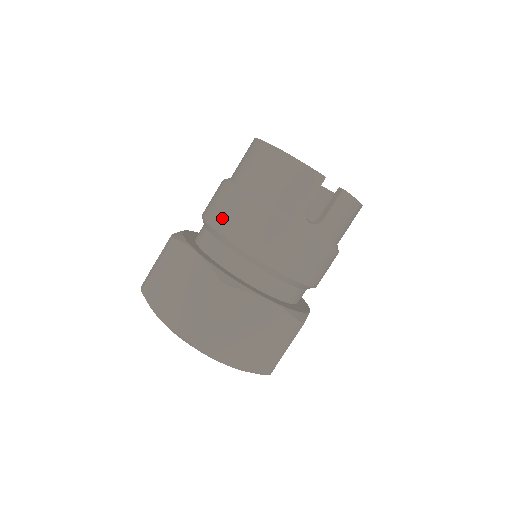
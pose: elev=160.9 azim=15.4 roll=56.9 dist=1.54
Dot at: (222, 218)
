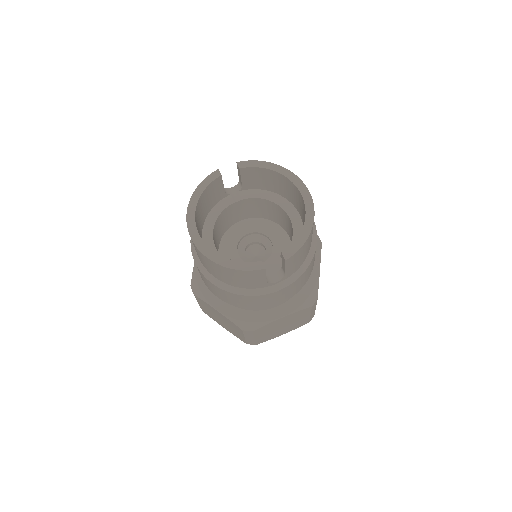
Dot at: (214, 292)
